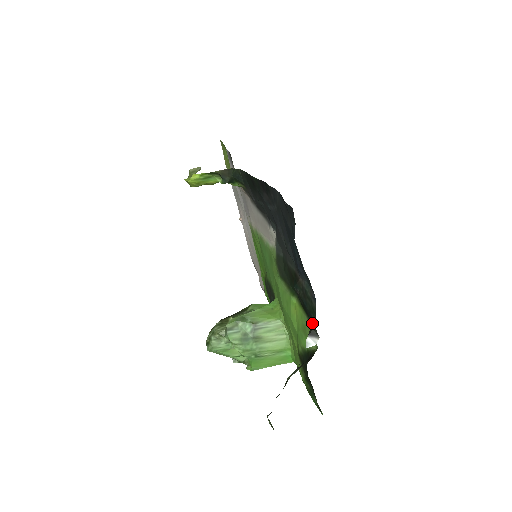
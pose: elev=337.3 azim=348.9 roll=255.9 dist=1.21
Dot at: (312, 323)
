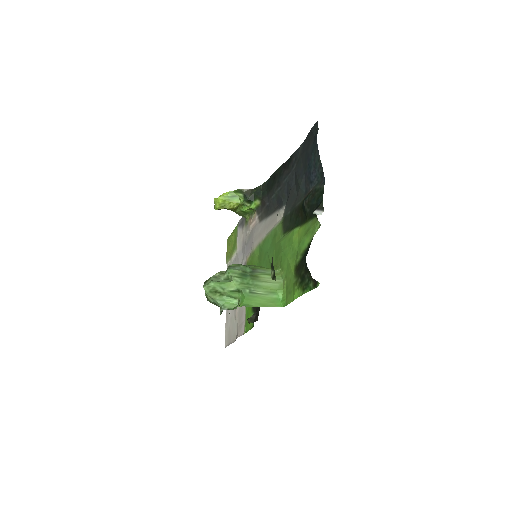
Dot at: (319, 205)
